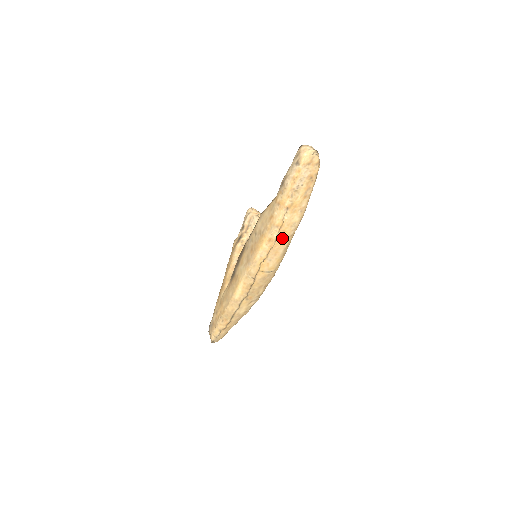
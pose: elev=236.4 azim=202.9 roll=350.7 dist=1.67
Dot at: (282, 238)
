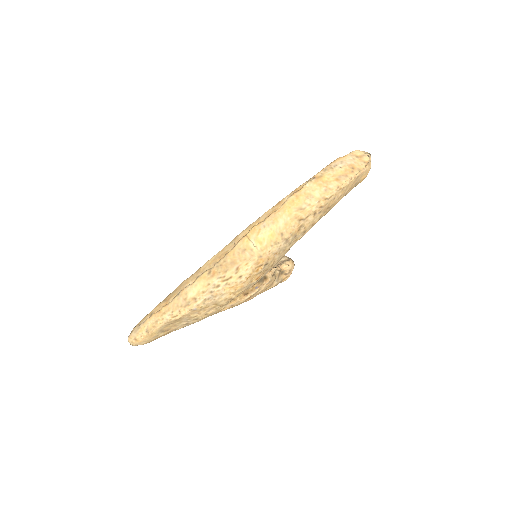
Dot at: (291, 204)
